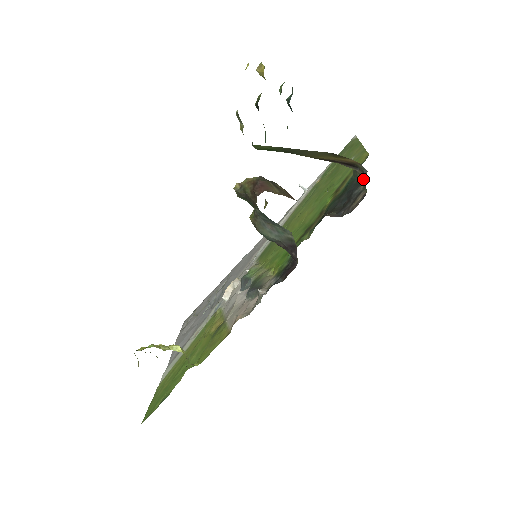
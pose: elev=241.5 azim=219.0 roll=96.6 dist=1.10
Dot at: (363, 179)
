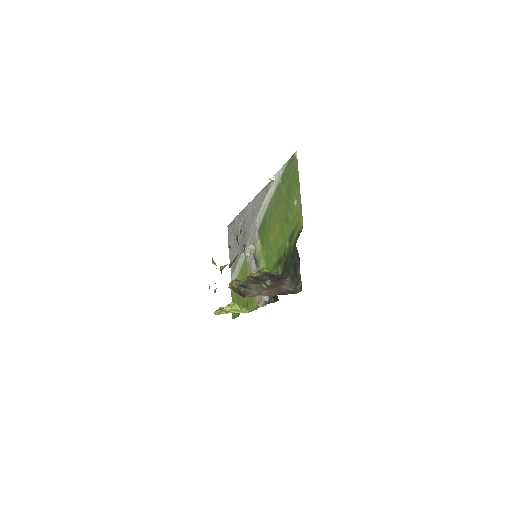
Dot at: occluded
